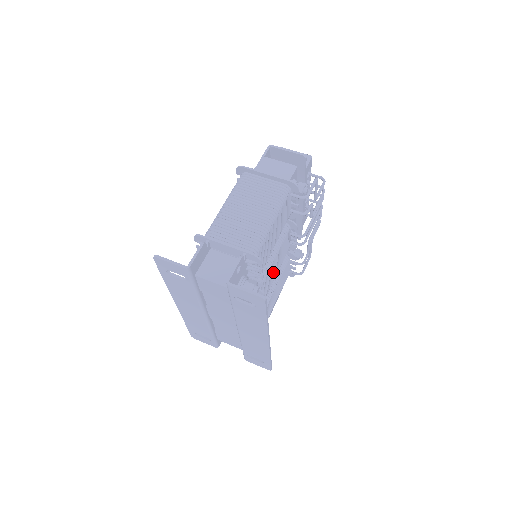
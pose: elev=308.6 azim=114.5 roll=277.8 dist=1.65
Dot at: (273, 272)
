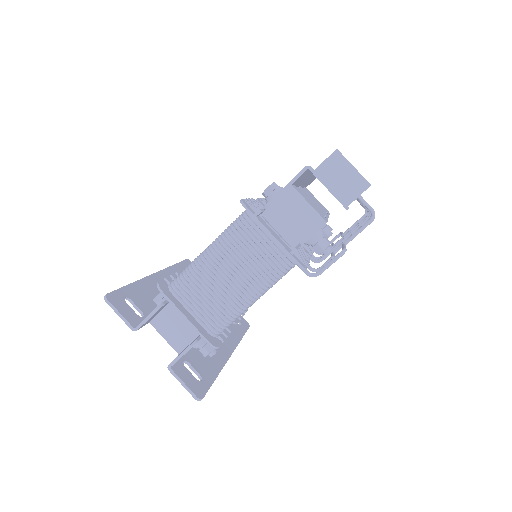
Dot at: occluded
